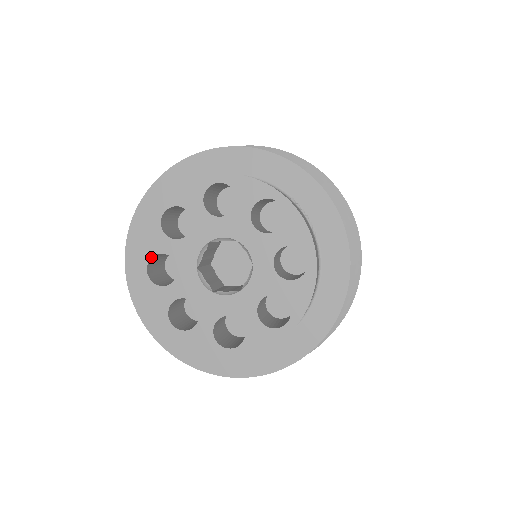
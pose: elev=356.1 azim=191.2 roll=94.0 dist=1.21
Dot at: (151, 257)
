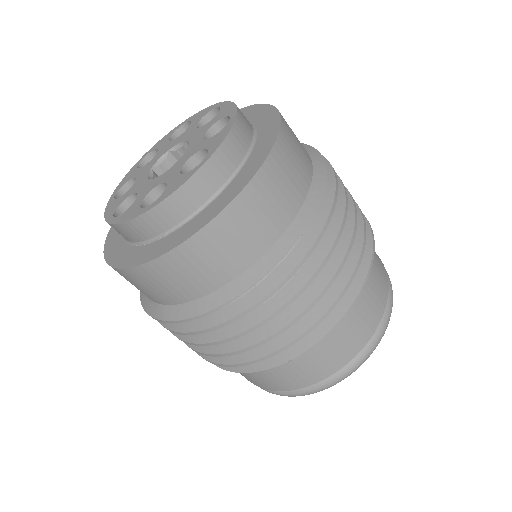
Dot at: (114, 211)
